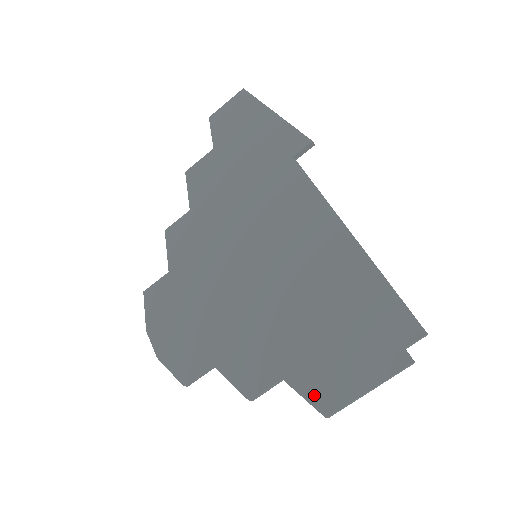
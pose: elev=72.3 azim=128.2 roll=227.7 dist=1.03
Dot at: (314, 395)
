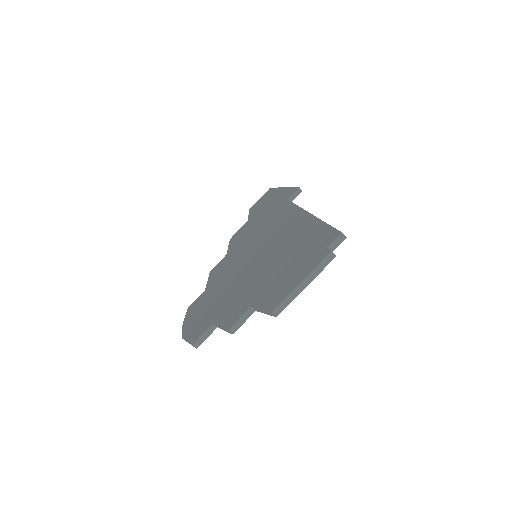
Dot at: (267, 304)
